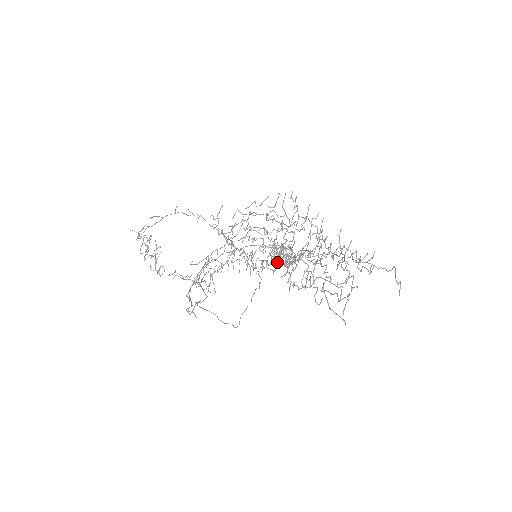
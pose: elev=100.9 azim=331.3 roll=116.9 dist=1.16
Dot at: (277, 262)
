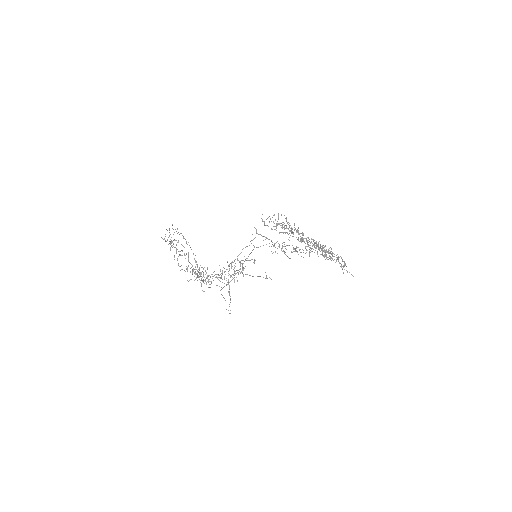
Dot at: occluded
